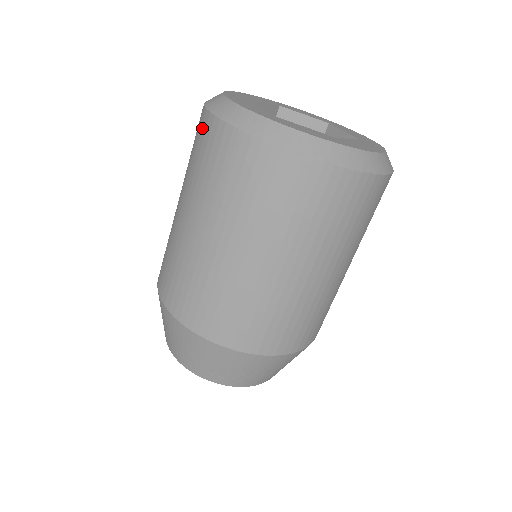
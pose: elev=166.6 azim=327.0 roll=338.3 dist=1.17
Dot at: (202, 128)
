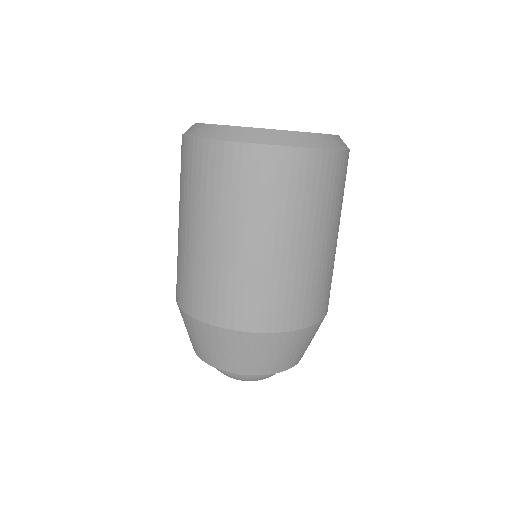
Dot at: (224, 158)
